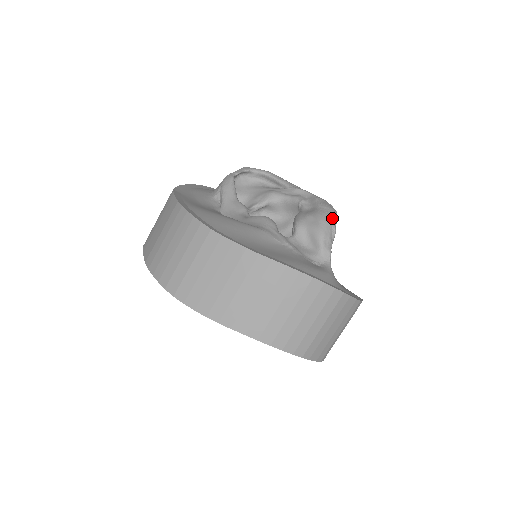
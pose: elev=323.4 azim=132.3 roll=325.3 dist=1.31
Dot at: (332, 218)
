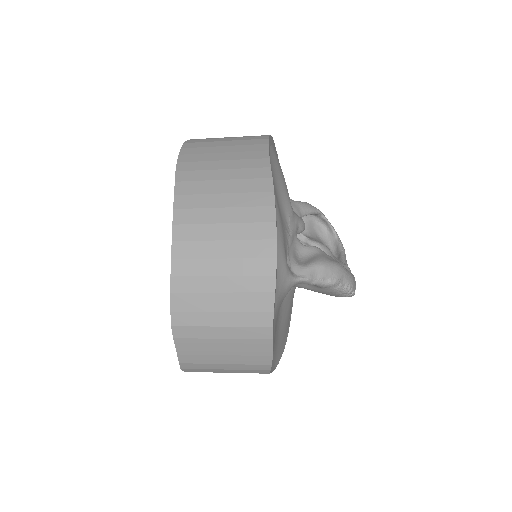
Dot at: (345, 279)
